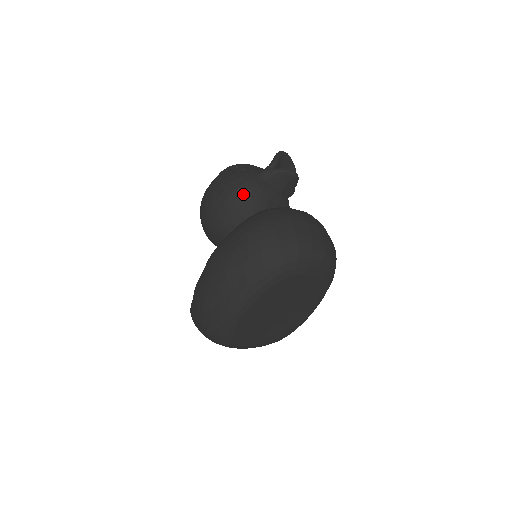
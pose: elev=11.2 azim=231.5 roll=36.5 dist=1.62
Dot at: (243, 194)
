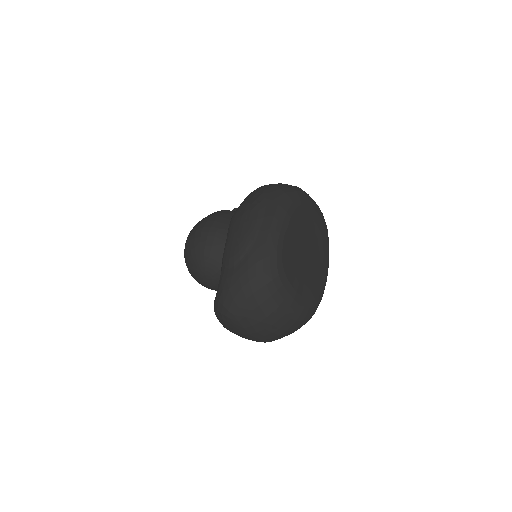
Dot at: (228, 212)
